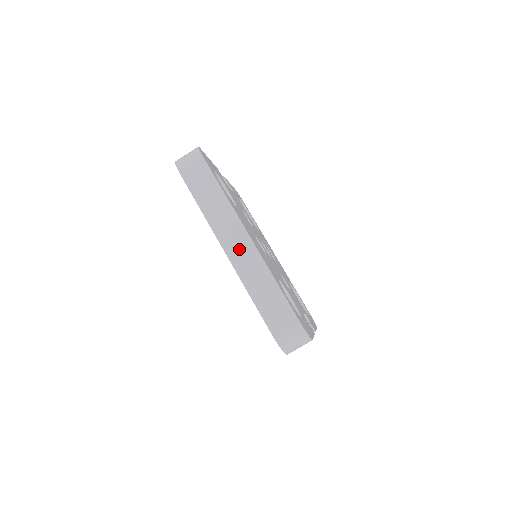
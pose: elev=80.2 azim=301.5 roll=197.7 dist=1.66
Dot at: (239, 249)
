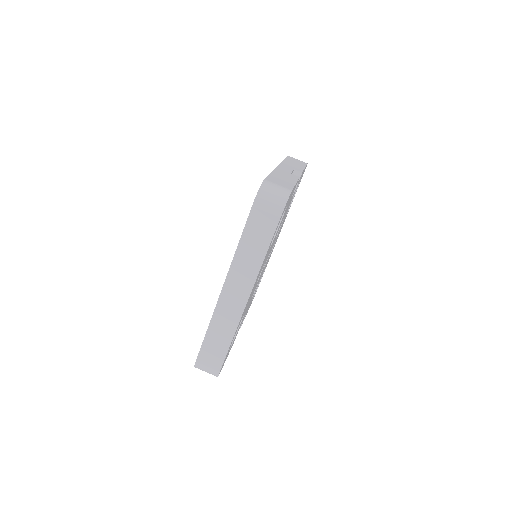
Dot at: (233, 297)
